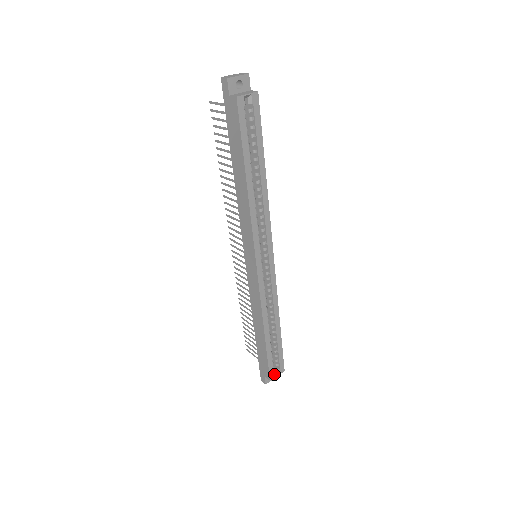
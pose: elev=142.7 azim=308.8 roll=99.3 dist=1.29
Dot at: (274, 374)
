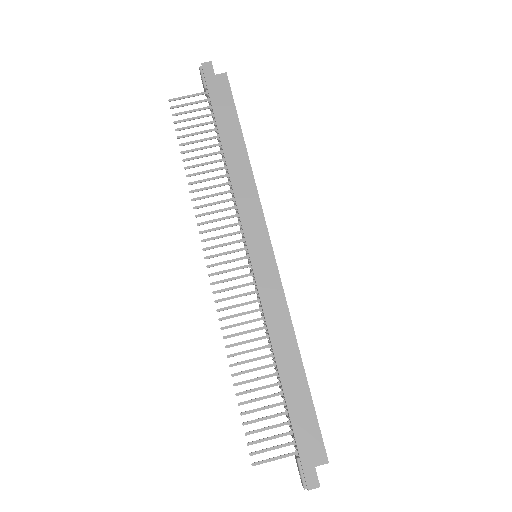
Dot at: (324, 453)
